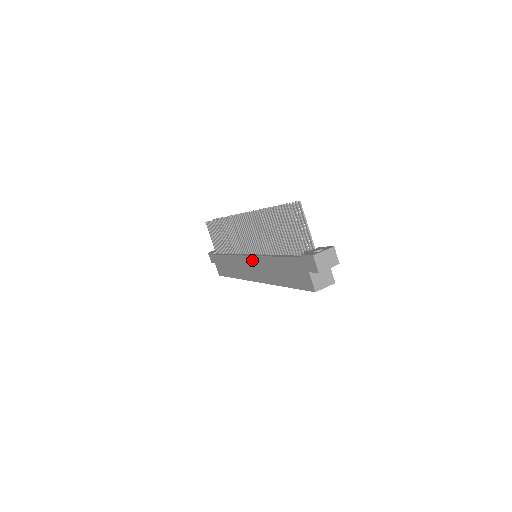
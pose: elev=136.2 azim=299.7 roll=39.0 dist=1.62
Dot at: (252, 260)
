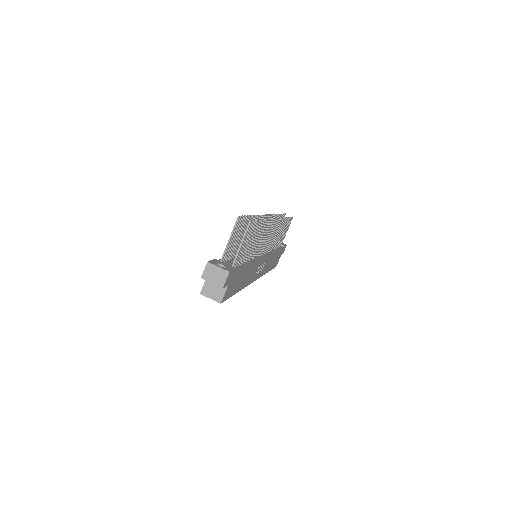
Dot at: occluded
